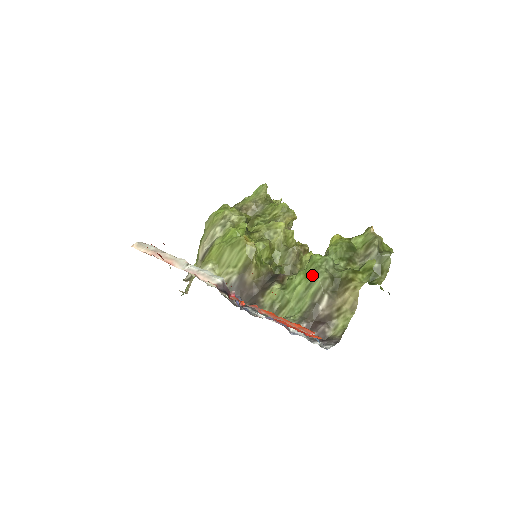
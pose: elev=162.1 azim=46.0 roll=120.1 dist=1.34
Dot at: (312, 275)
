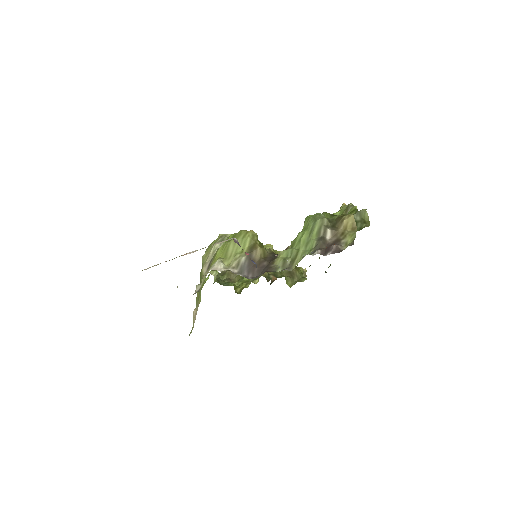
Dot at: (311, 223)
